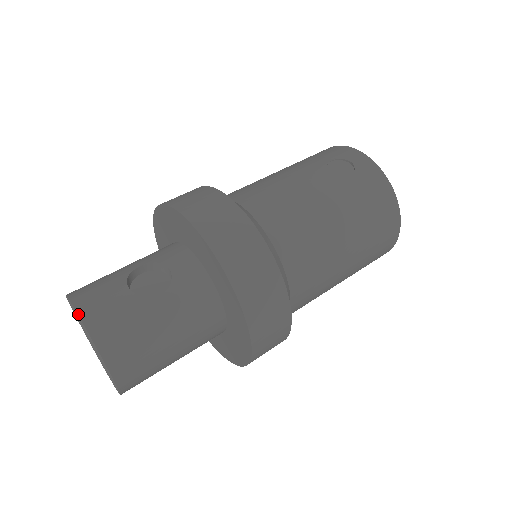
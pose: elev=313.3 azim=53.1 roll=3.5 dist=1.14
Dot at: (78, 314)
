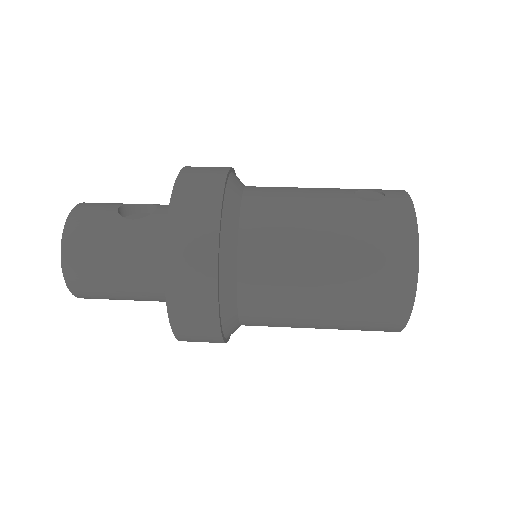
Dot at: (75, 206)
